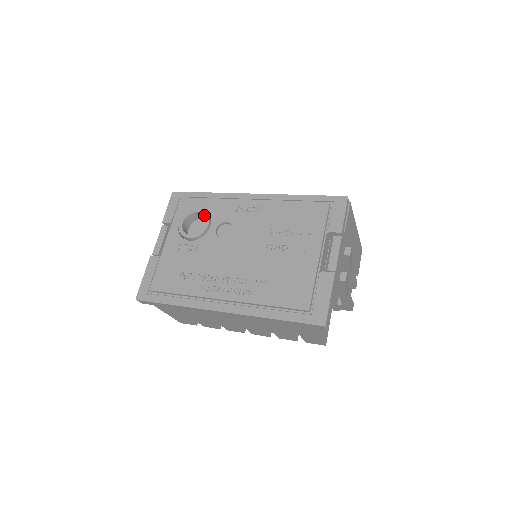
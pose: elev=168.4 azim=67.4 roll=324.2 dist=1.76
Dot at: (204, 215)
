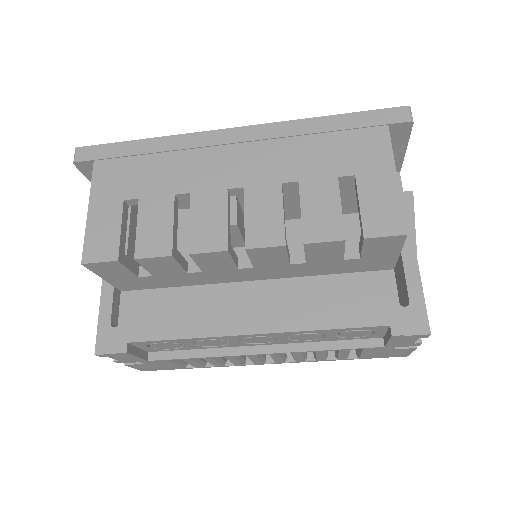
Dot at: occluded
